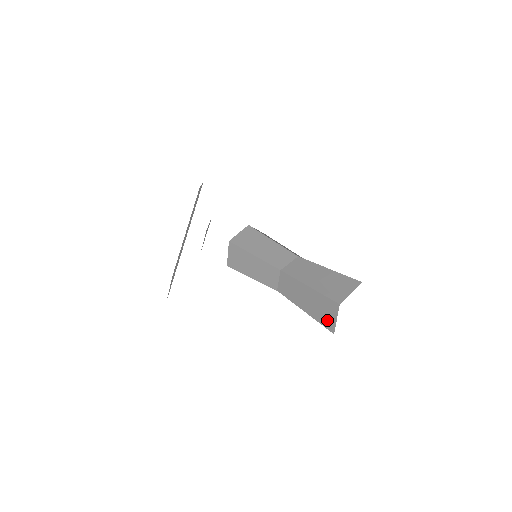
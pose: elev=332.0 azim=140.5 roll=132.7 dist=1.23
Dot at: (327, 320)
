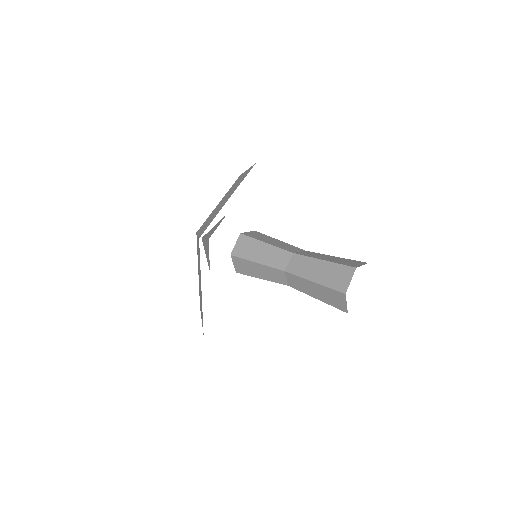
Dot at: (340, 283)
